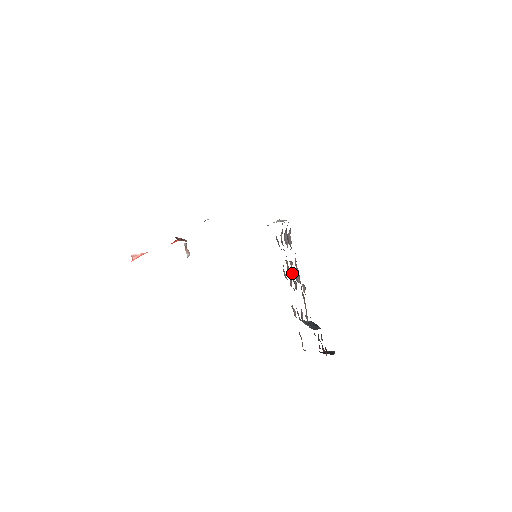
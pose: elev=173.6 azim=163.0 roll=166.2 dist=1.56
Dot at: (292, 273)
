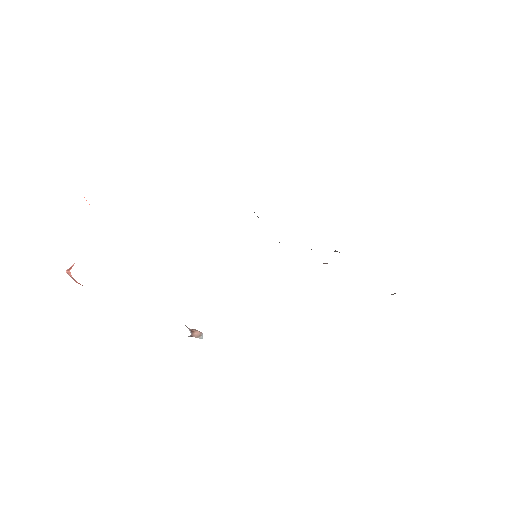
Dot at: occluded
